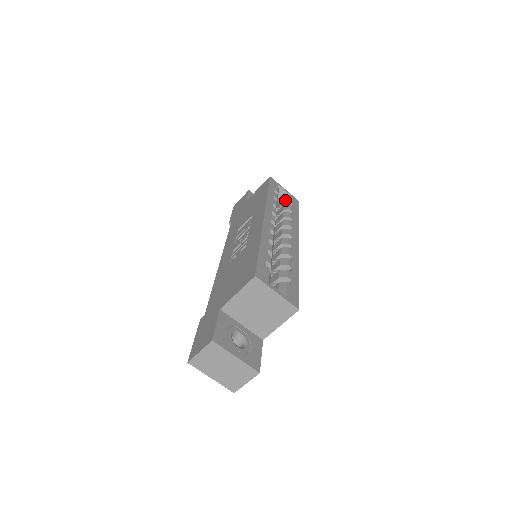
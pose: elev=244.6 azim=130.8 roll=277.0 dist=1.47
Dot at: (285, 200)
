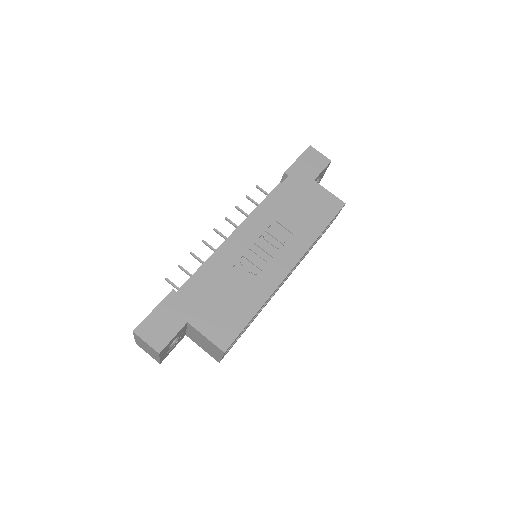
Dot at: occluded
